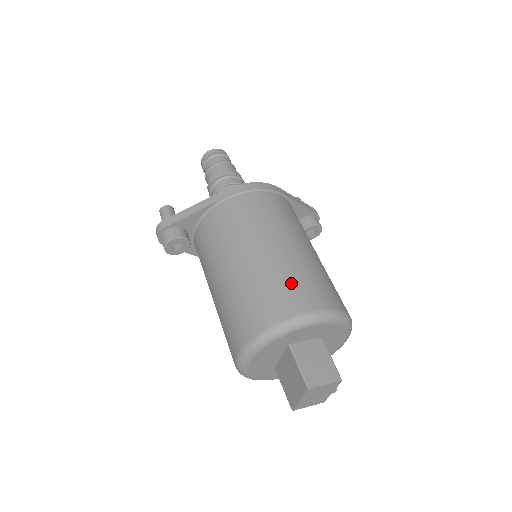
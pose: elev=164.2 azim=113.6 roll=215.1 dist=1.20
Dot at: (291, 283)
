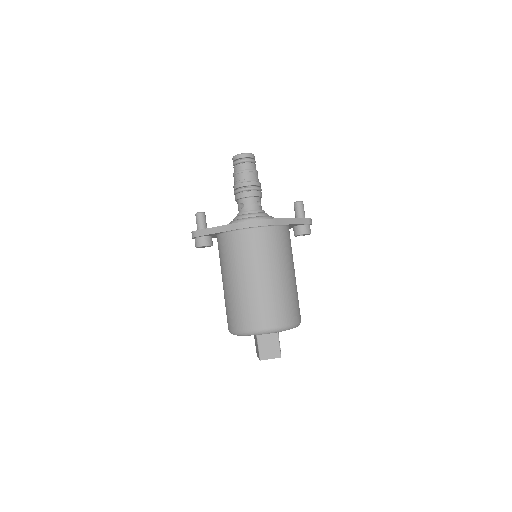
Dot at: (260, 308)
